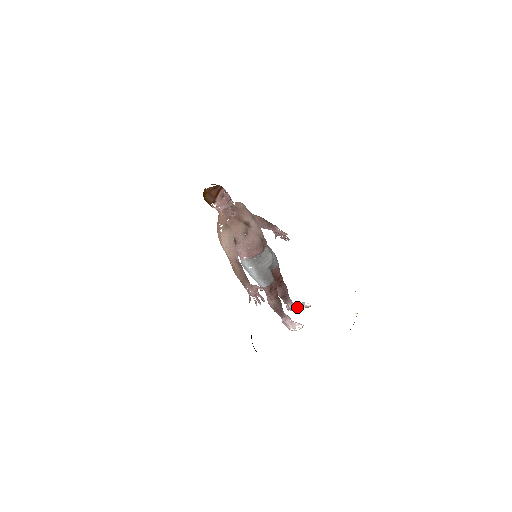
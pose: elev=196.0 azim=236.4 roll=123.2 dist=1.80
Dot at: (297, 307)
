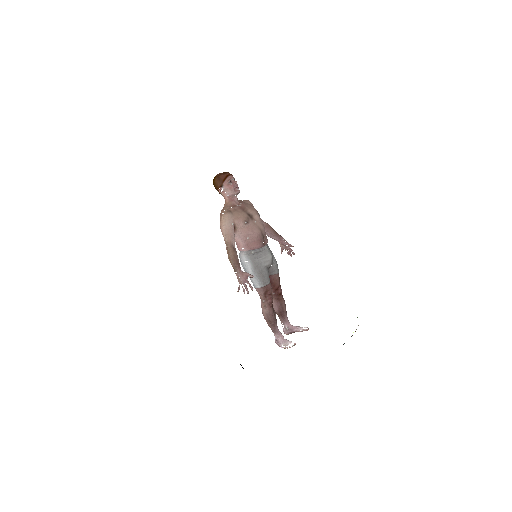
Dot at: (294, 330)
